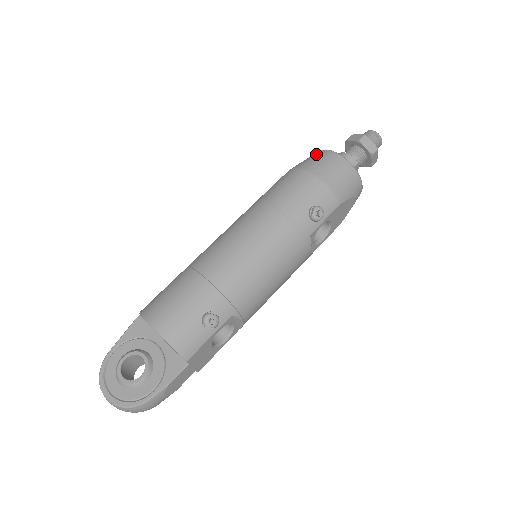
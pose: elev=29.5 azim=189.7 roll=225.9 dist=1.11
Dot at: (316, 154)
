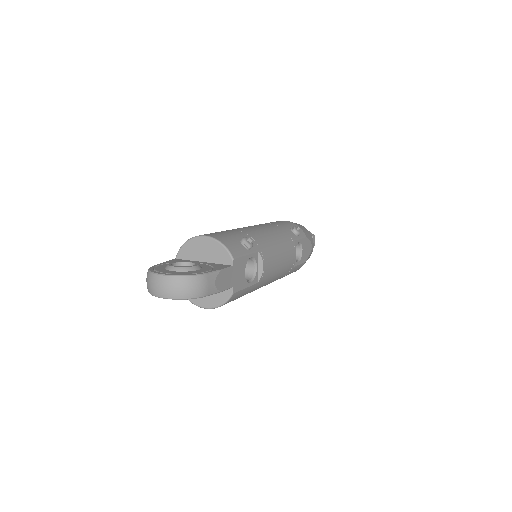
Dot at: occluded
